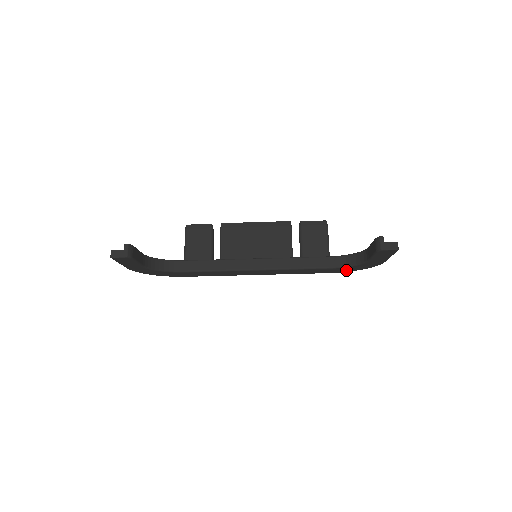
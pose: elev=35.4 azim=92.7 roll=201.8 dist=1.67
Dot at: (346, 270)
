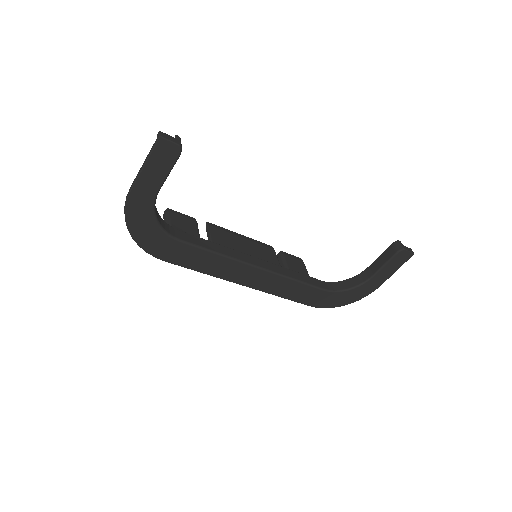
Dot at: (331, 302)
